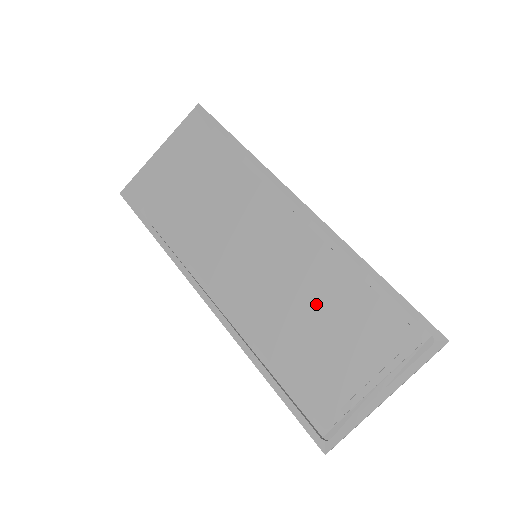
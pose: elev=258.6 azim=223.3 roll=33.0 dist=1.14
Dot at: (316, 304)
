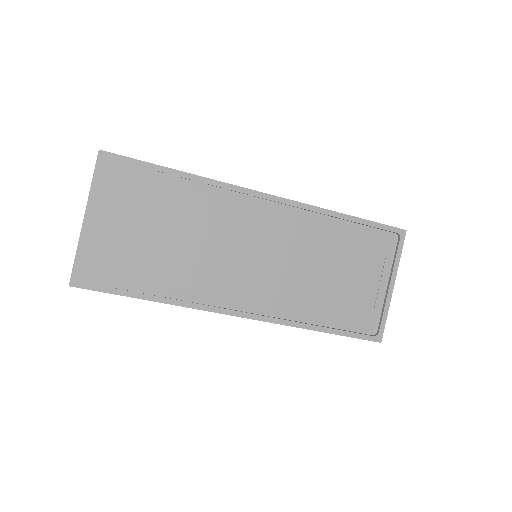
Dot at: (322, 260)
